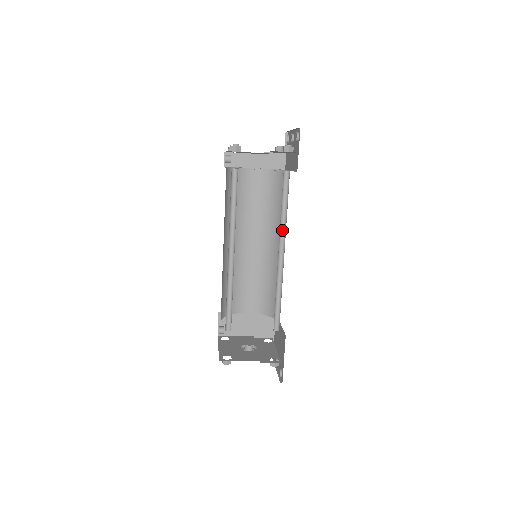
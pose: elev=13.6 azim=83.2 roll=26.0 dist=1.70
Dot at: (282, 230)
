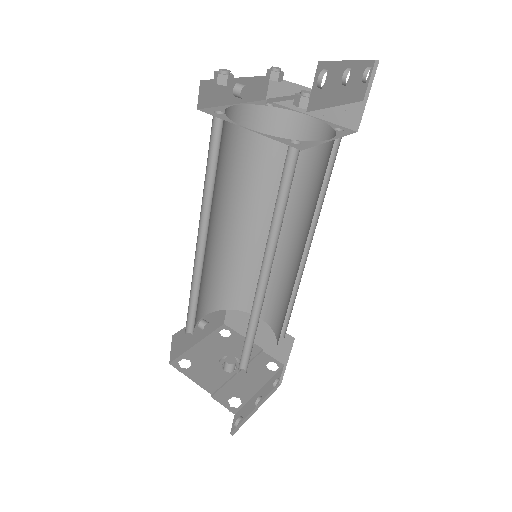
Dot at: (275, 239)
